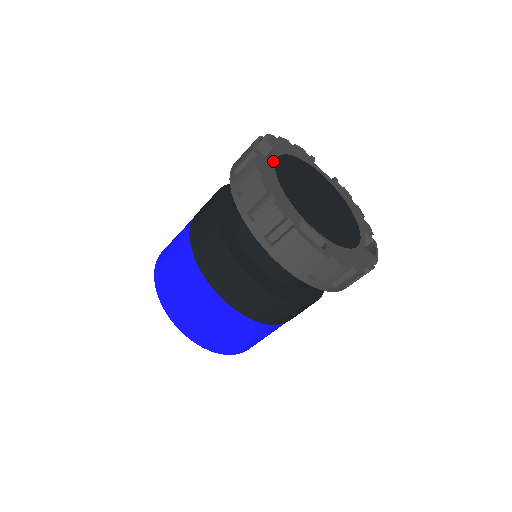
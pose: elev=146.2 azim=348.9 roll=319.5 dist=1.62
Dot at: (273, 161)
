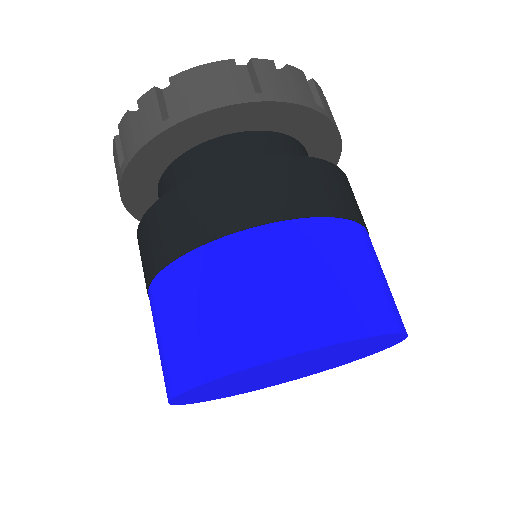
Dot at: occluded
